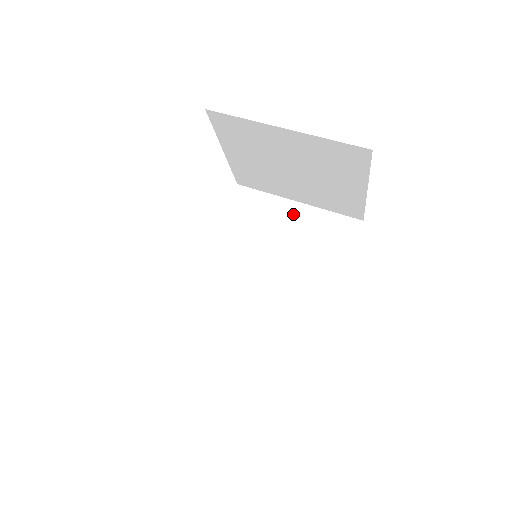
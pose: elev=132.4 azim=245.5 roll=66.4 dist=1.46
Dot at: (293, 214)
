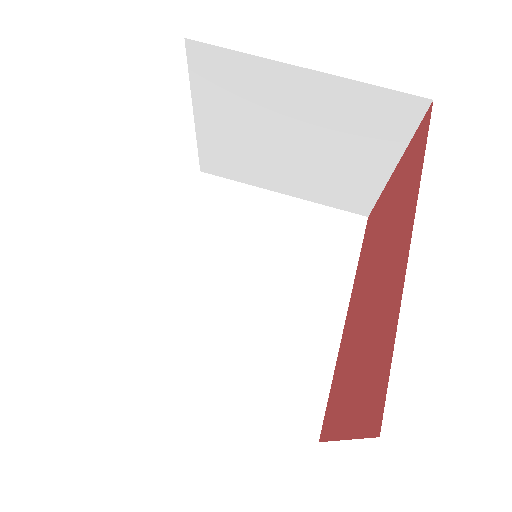
Dot at: (278, 209)
